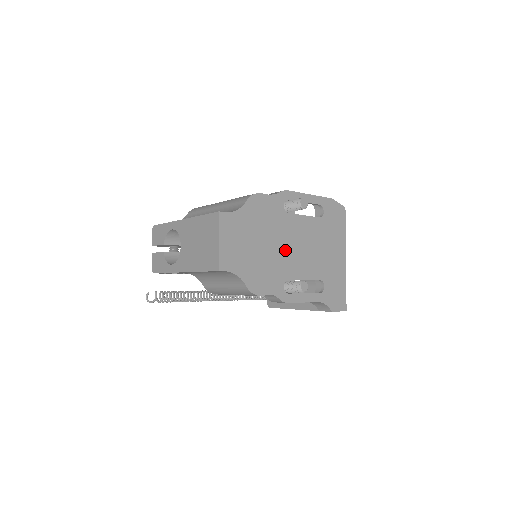
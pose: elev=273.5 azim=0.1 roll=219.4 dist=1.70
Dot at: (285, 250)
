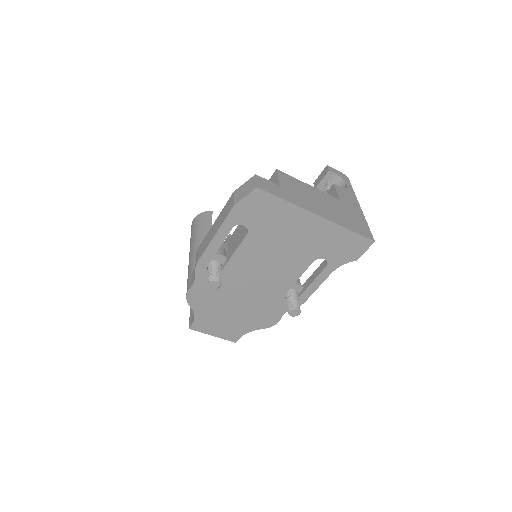
Dot at: (256, 287)
